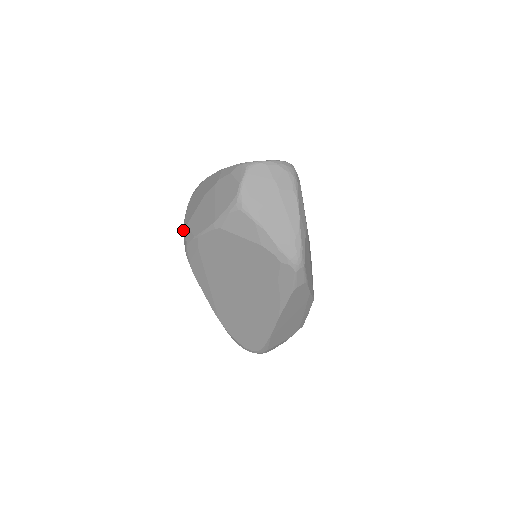
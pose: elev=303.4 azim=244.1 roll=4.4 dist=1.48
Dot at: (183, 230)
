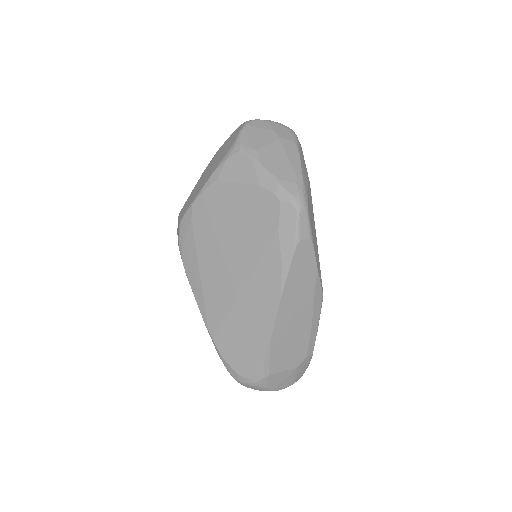
Dot at: (178, 217)
